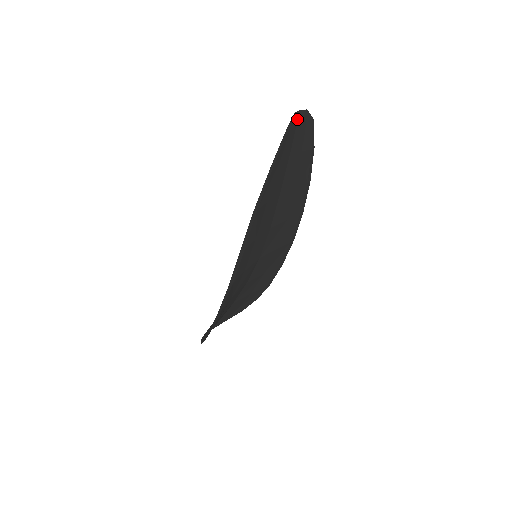
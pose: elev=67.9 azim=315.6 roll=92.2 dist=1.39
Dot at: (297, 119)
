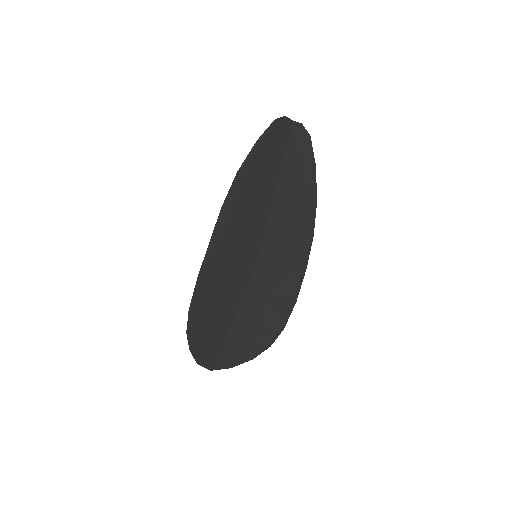
Dot at: (291, 126)
